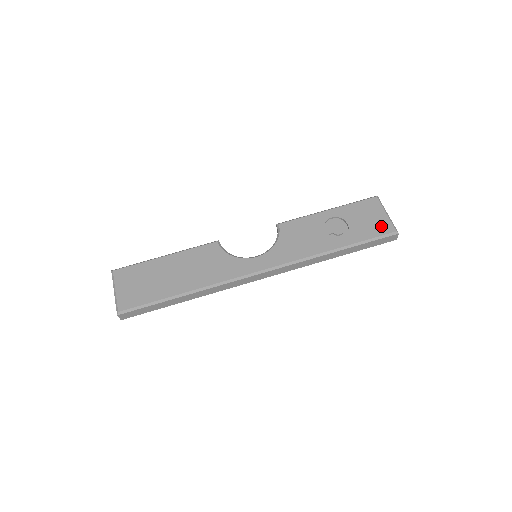
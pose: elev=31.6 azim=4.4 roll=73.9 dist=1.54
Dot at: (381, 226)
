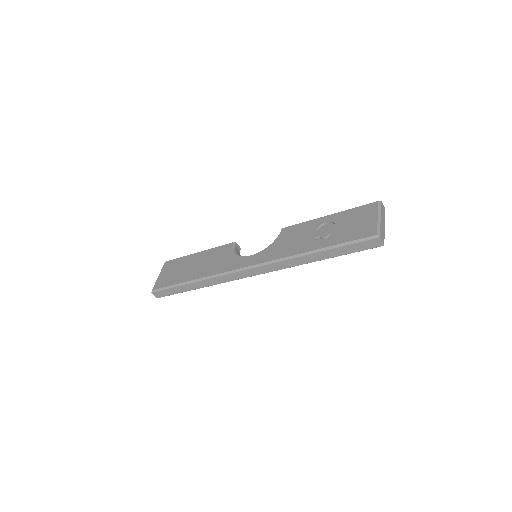
Dot at: (365, 230)
